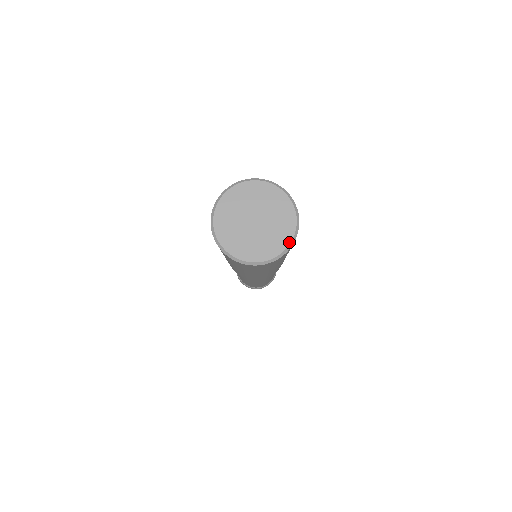
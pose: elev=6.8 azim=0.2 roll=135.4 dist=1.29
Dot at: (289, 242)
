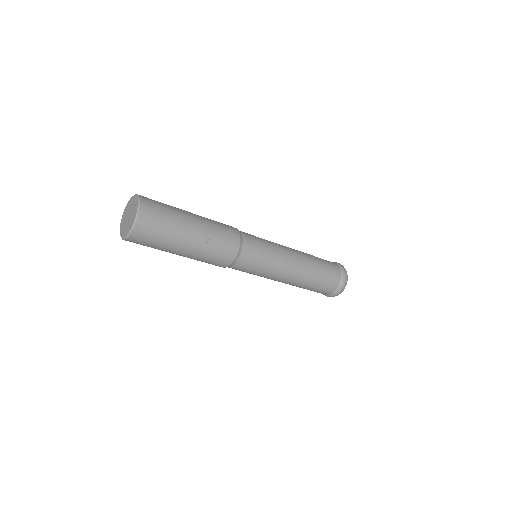
Dot at: (136, 212)
